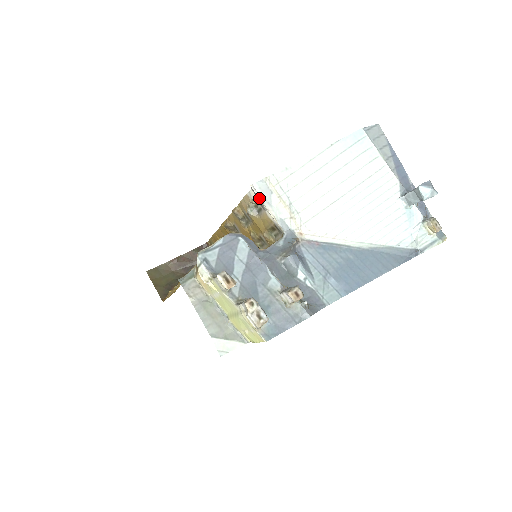
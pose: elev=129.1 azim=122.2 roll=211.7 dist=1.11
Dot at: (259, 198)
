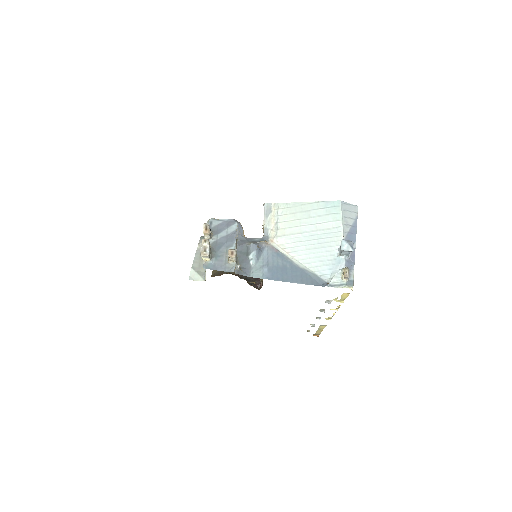
Dot at: (264, 212)
